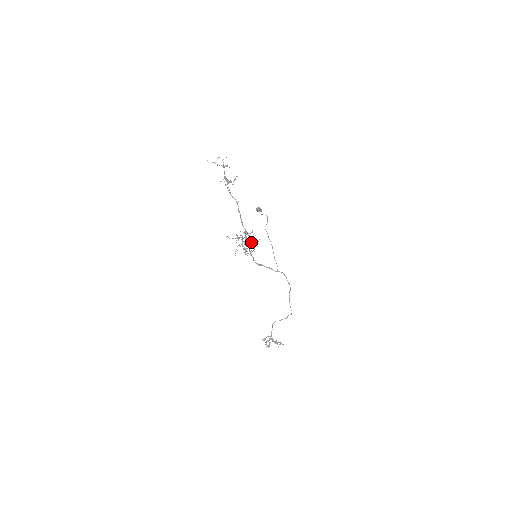
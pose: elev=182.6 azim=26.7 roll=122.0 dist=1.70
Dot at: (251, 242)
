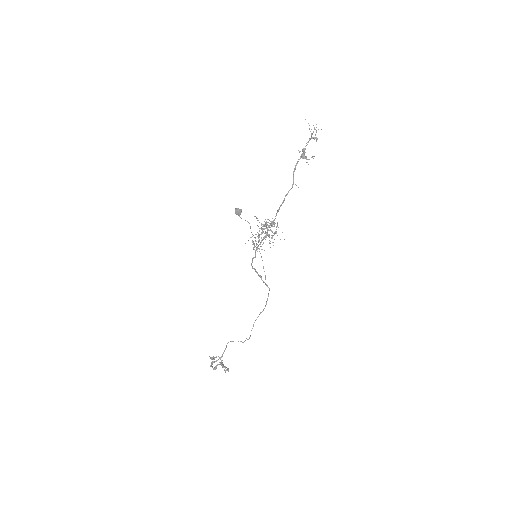
Dot at: (272, 237)
